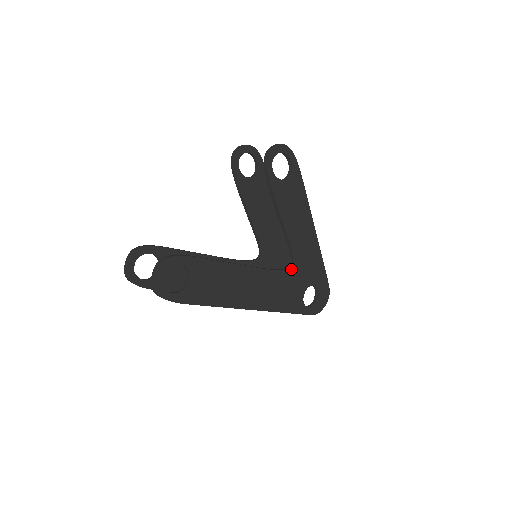
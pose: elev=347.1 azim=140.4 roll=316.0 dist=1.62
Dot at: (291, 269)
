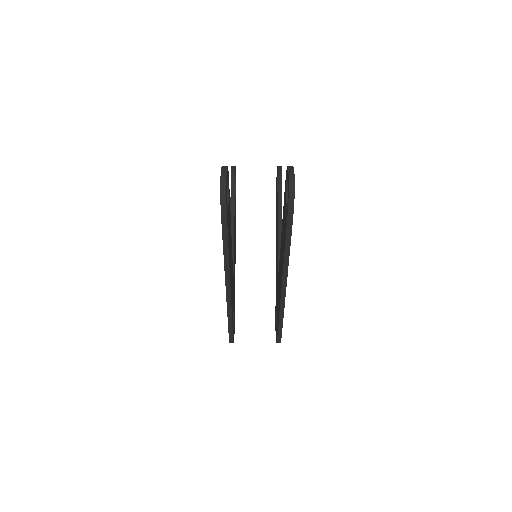
Dot at: occluded
